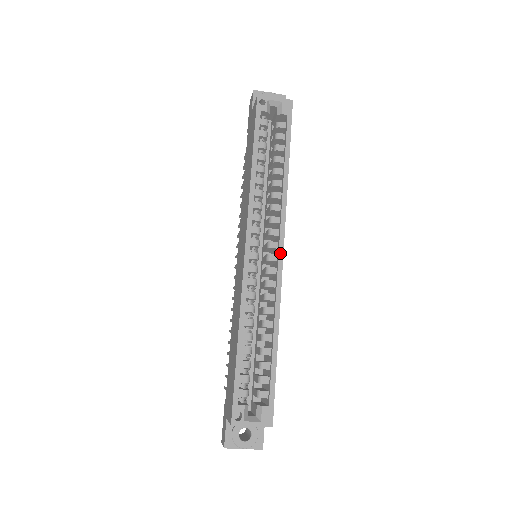
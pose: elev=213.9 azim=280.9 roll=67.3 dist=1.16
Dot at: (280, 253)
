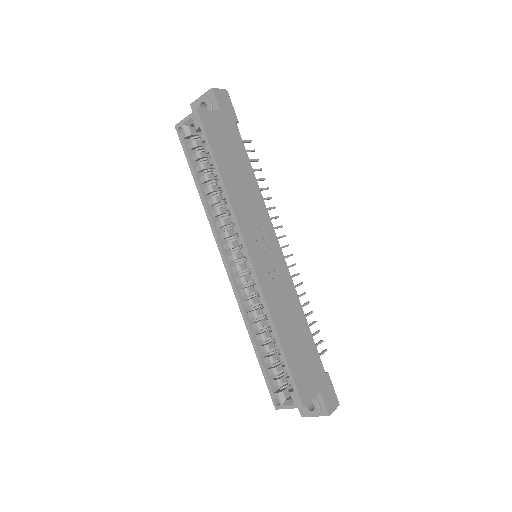
Dot at: (248, 260)
